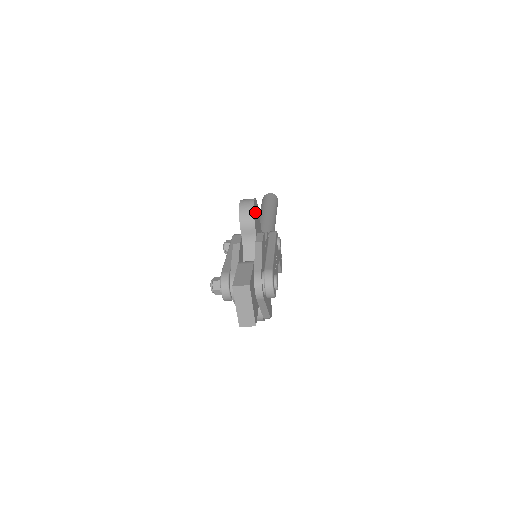
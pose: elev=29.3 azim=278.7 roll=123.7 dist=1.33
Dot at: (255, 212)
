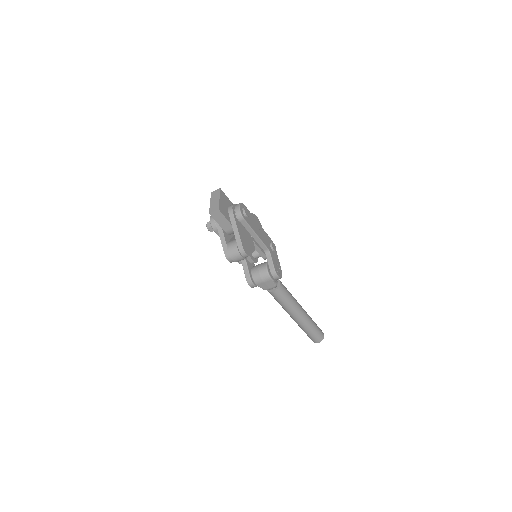
Dot at: occluded
